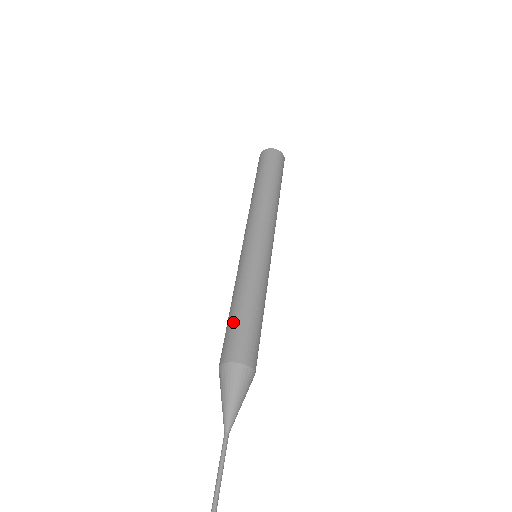
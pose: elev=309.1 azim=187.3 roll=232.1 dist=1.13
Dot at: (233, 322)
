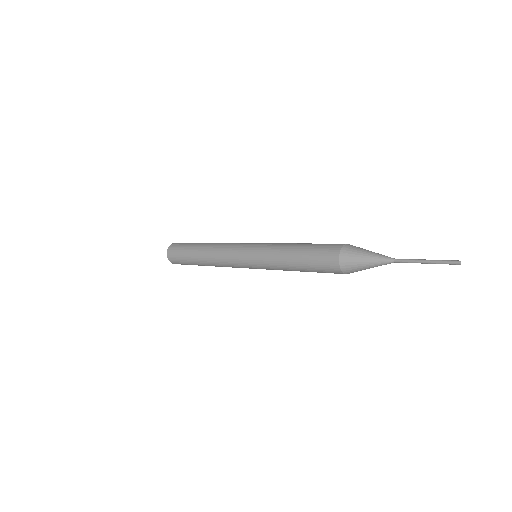
Dot at: occluded
